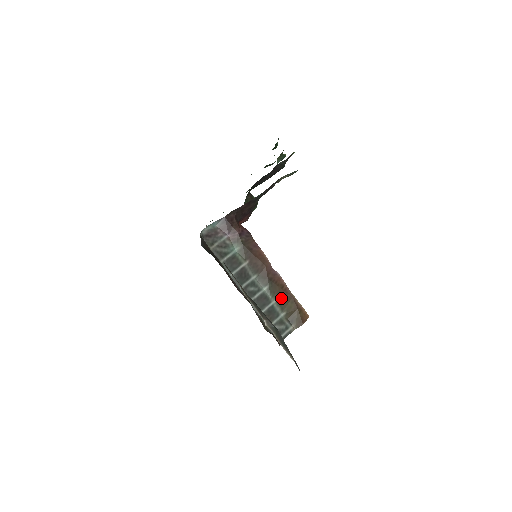
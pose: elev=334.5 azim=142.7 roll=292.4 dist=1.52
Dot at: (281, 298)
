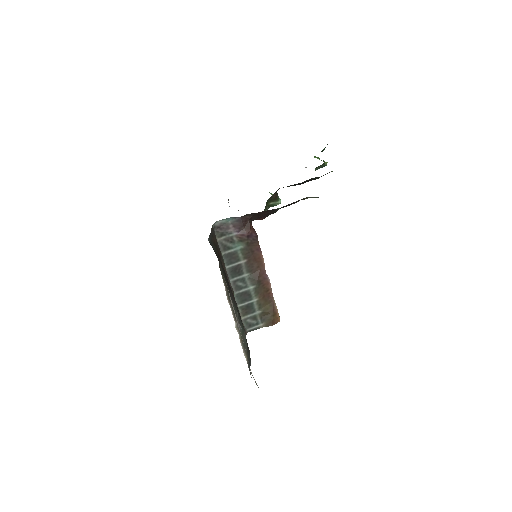
Dot at: (262, 299)
